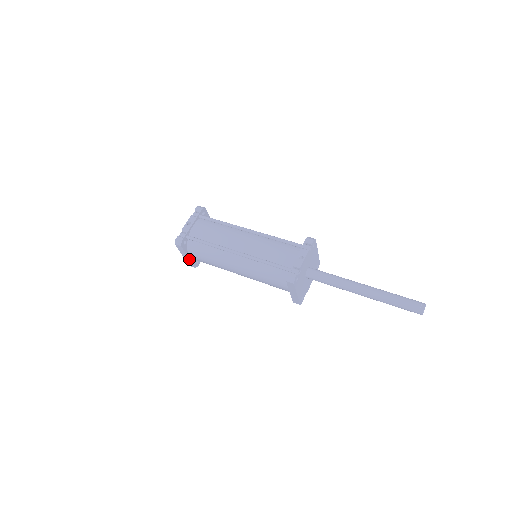
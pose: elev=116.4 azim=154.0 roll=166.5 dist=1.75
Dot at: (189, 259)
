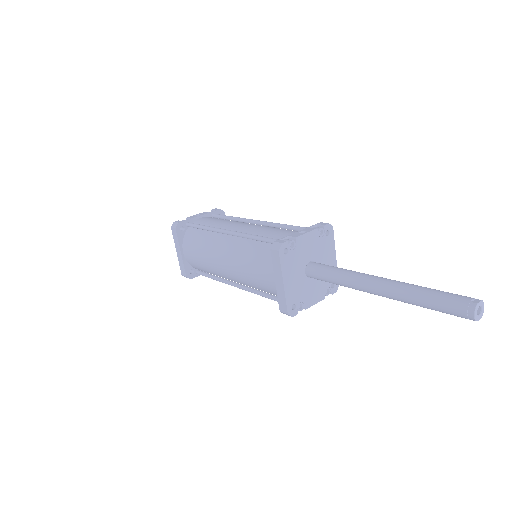
Dot at: (182, 257)
